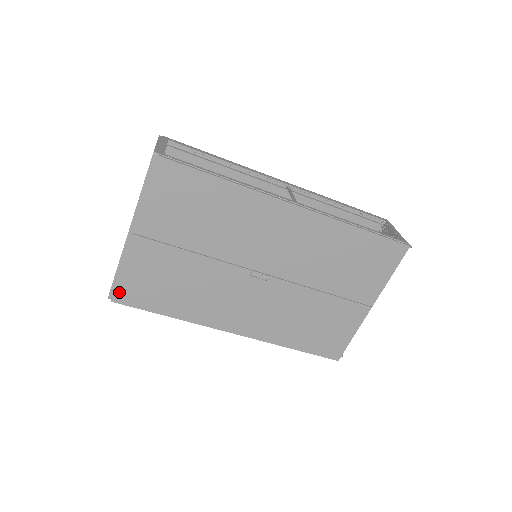
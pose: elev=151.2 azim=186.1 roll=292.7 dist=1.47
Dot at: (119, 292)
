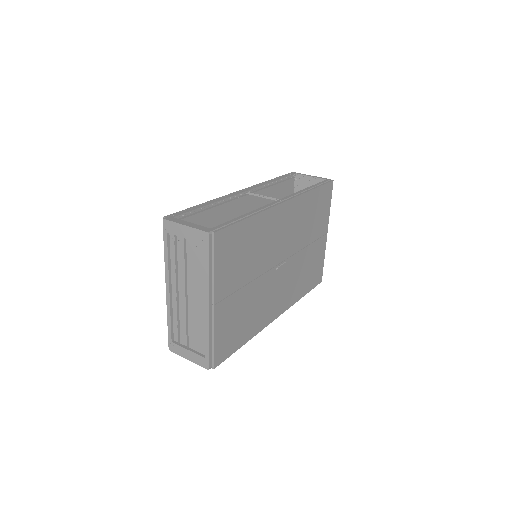
Dot at: (216, 357)
